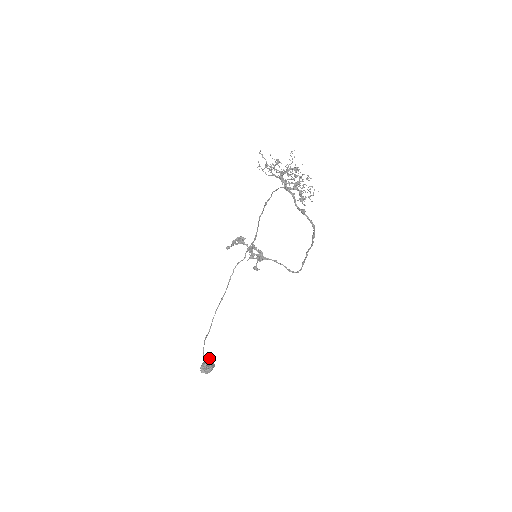
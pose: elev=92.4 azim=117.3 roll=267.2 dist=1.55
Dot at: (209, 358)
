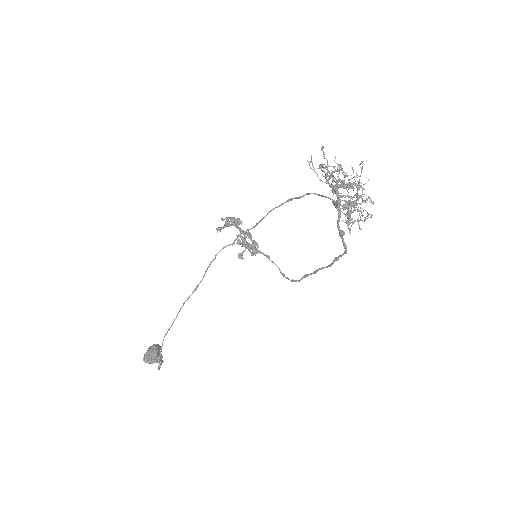
Dot at: (156, 345)
